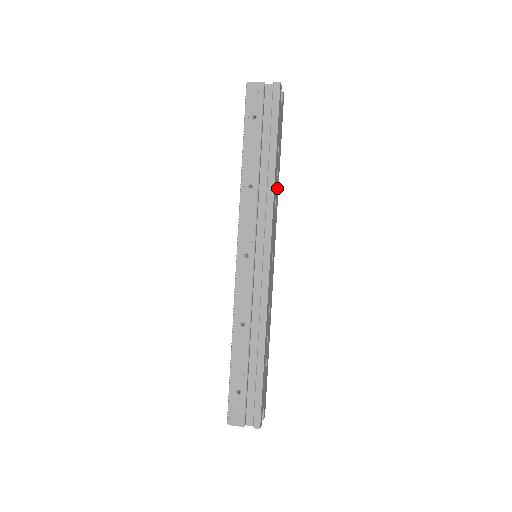
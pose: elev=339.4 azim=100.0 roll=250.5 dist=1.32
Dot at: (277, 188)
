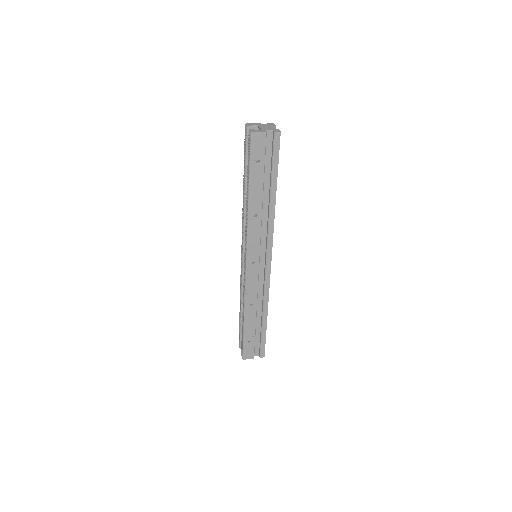
Dot at: occluded
